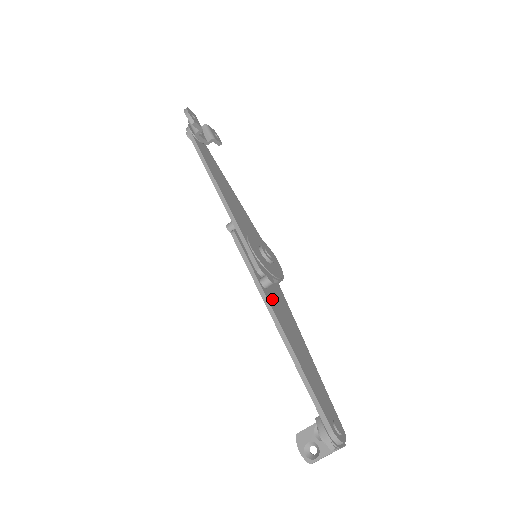
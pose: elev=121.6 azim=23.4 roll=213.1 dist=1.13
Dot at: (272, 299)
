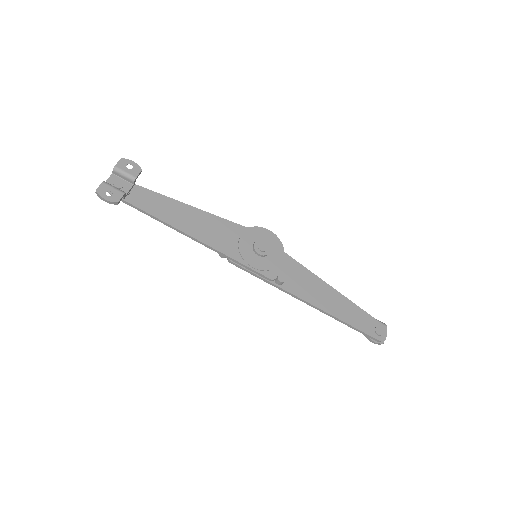
Dot at: (292, 285)
